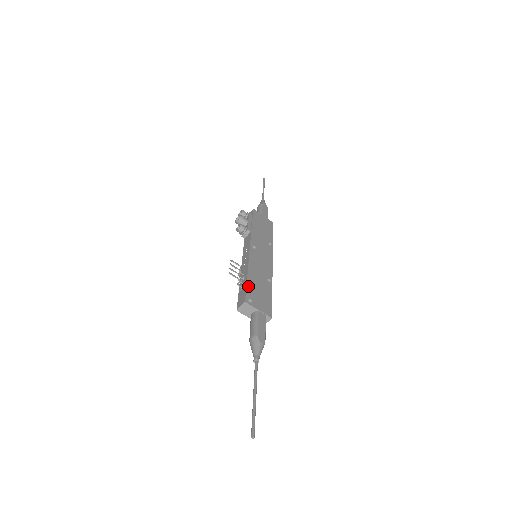
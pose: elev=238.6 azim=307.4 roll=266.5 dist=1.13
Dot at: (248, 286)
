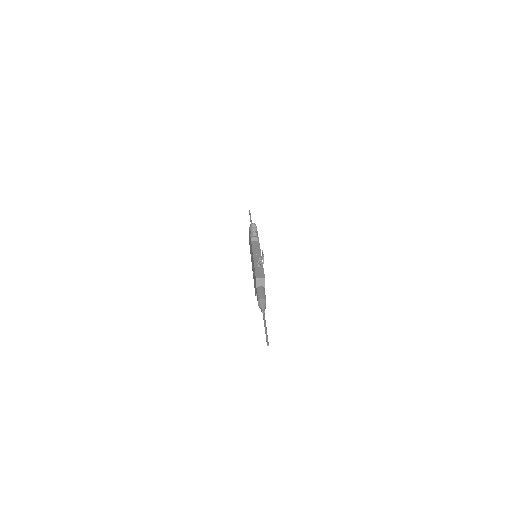
Dot at: occluded
